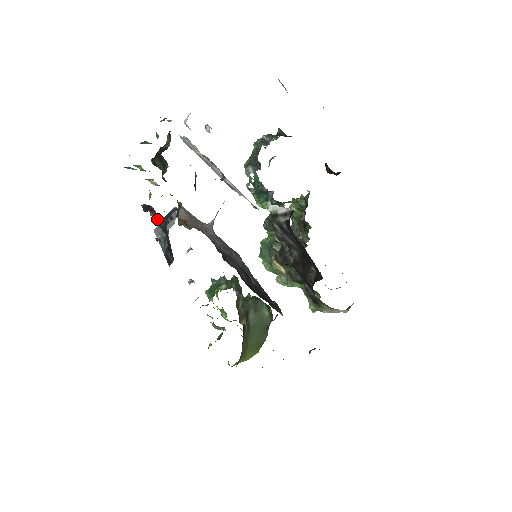
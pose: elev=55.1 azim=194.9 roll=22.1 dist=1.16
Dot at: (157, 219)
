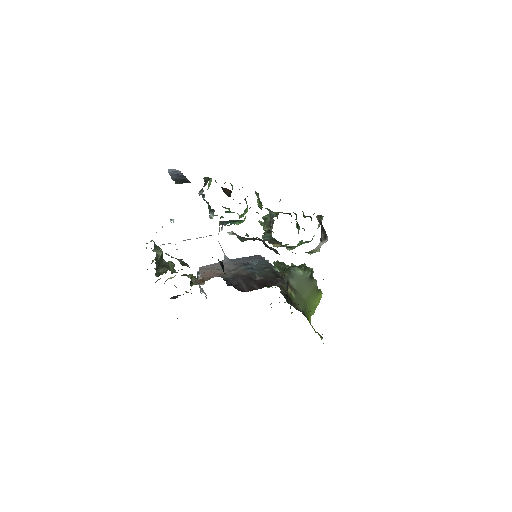
Dot at: occluded
